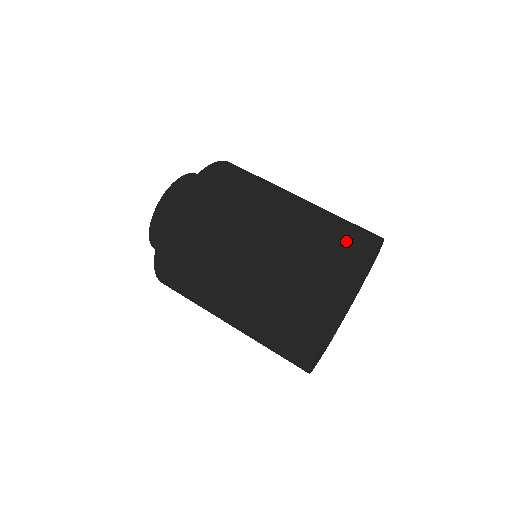
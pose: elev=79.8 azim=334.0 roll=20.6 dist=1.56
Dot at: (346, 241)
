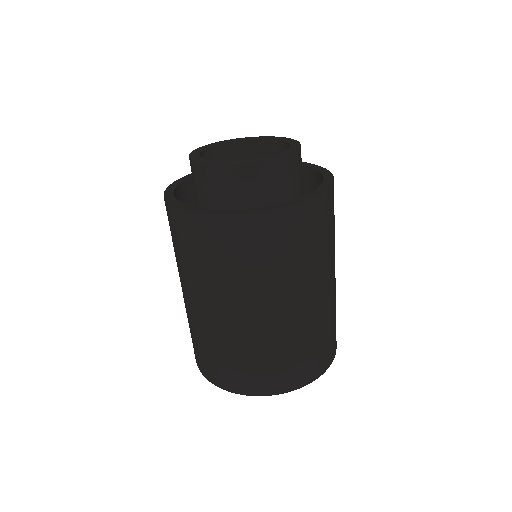
Dot at: (323, 353)
